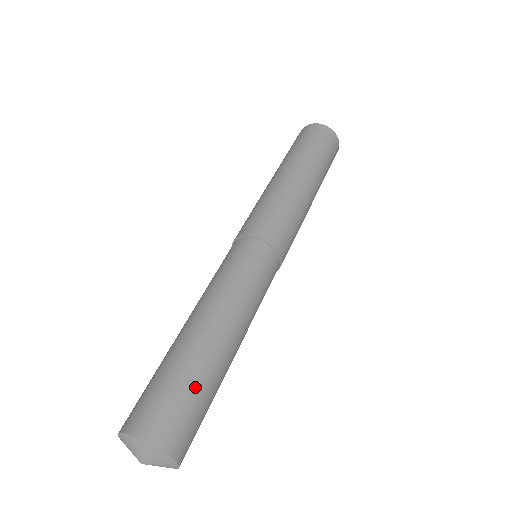
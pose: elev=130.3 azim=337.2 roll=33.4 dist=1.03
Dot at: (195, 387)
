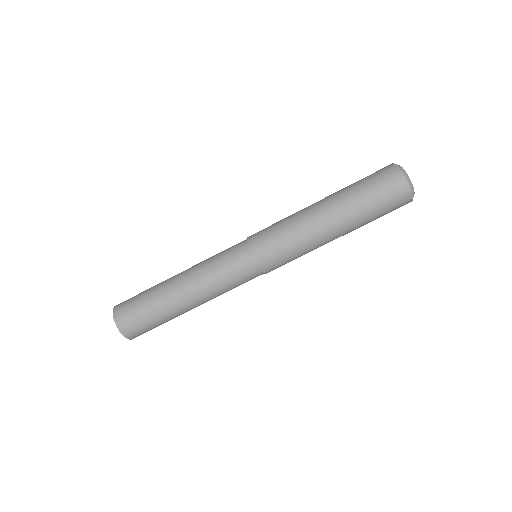
Dot at: (150, 312)
